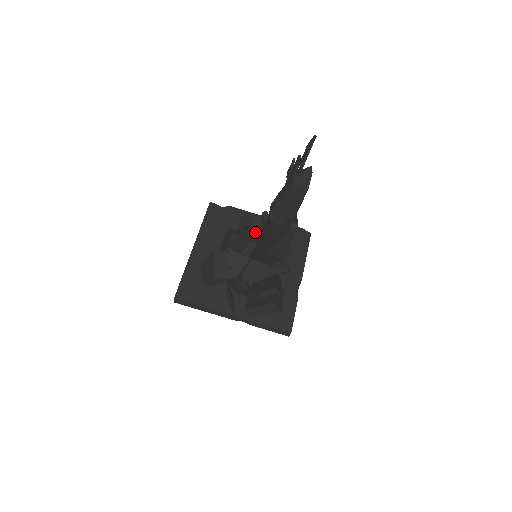
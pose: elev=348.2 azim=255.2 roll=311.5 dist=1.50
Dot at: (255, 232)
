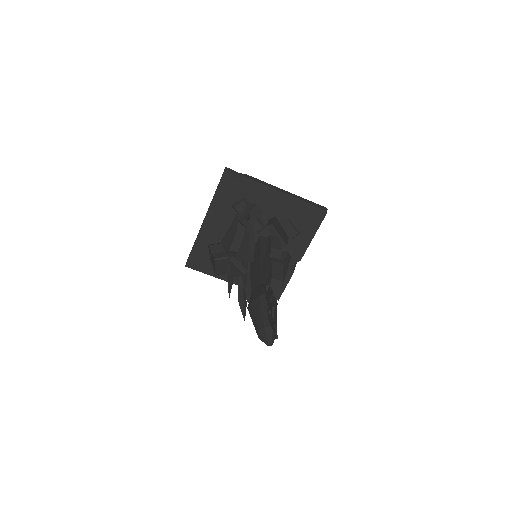
Dot at: (267, 209)
